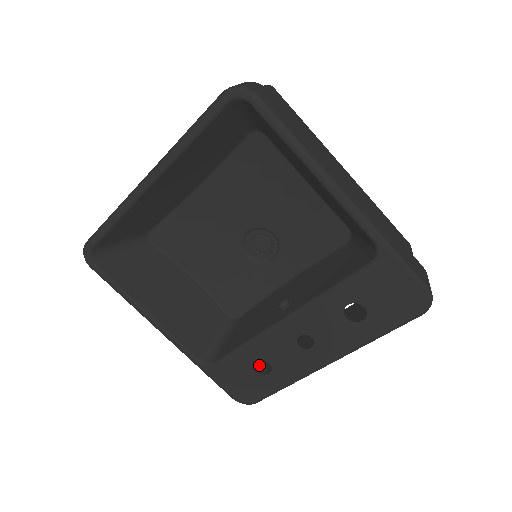
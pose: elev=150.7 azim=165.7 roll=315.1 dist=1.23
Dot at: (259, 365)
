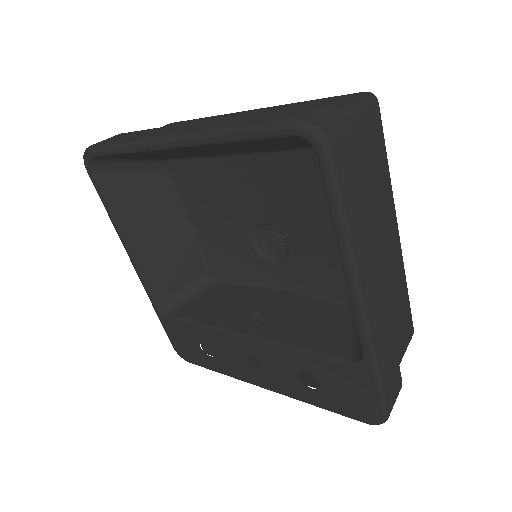
Dot at: occluded
